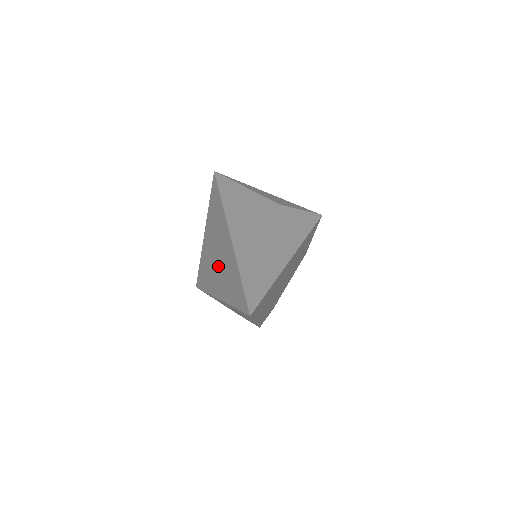
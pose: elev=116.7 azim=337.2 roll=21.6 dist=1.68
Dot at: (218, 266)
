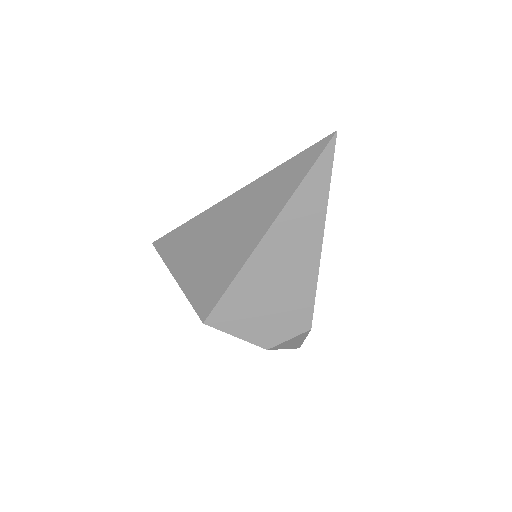
Dot at: (235, 232)
